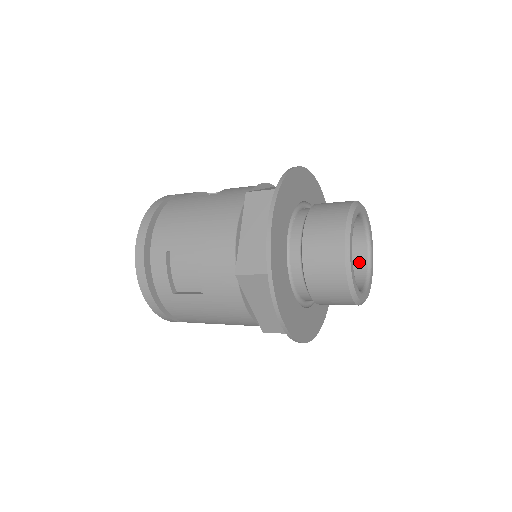
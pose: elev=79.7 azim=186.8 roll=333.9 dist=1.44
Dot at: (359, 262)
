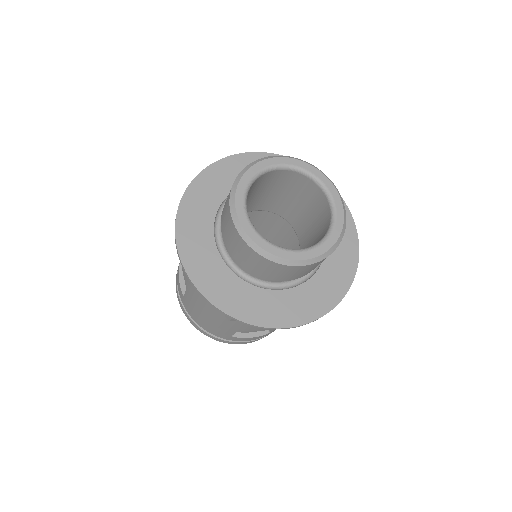
Dot at: (325, 230)
